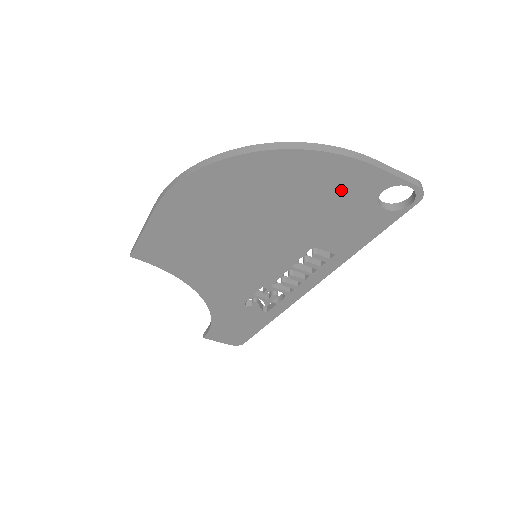
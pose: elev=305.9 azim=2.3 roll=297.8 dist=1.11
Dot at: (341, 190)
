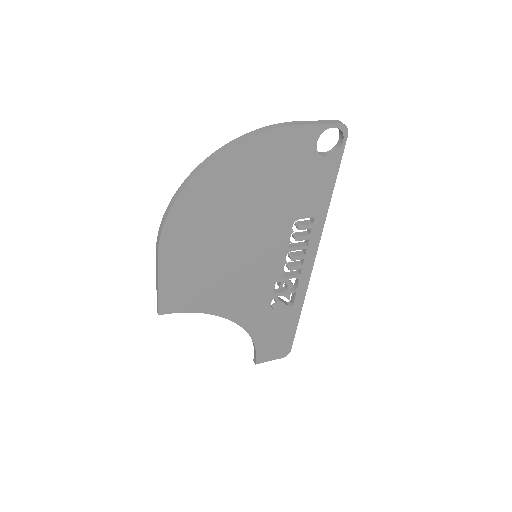
Dot at: (287, 159)
